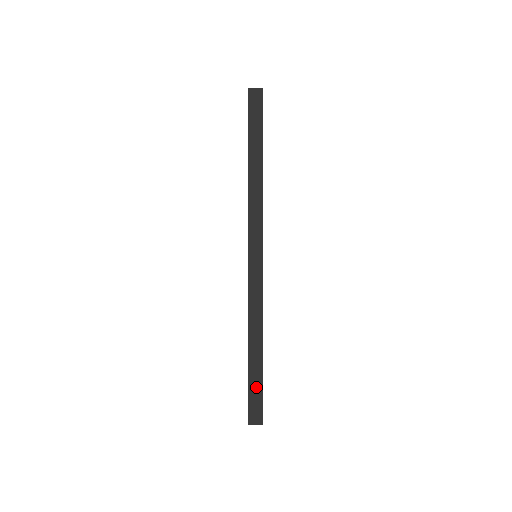
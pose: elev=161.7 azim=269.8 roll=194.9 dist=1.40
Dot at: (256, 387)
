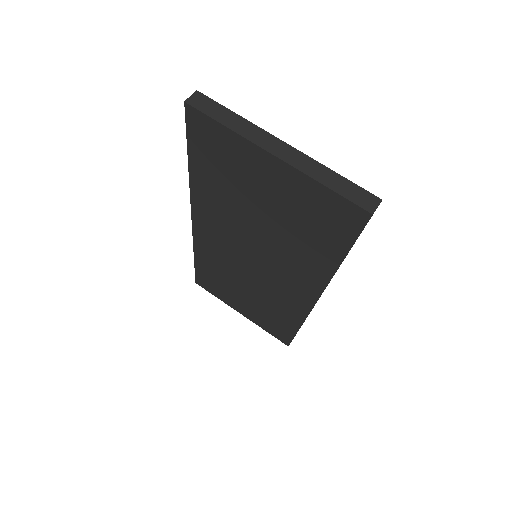
Dot at: occluded
